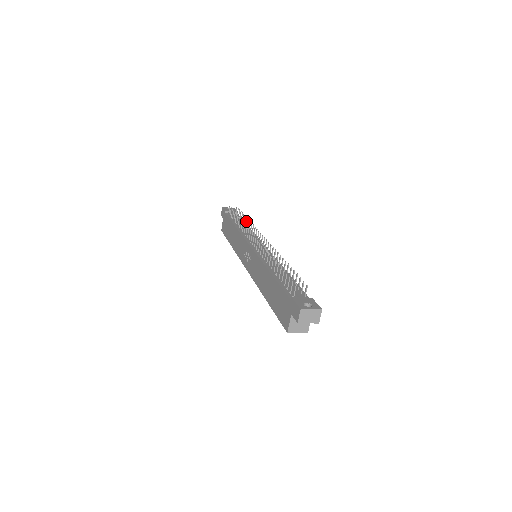
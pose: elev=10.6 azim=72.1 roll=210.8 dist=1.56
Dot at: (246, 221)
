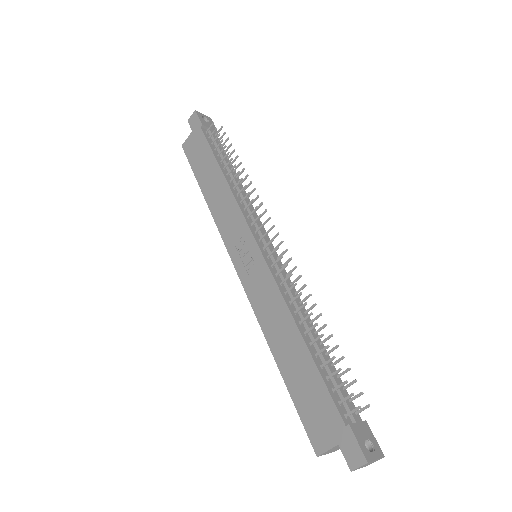
Dot at: (241, 172)
